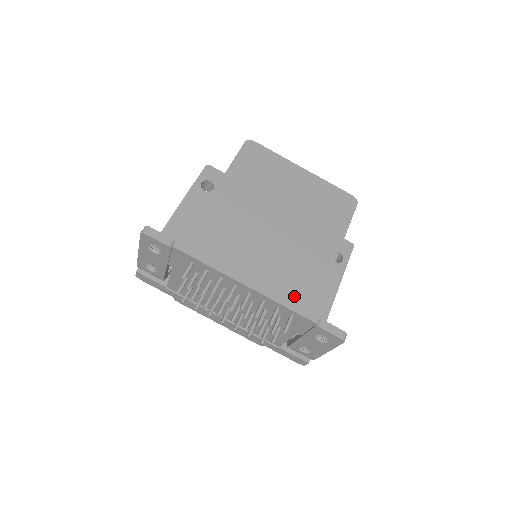
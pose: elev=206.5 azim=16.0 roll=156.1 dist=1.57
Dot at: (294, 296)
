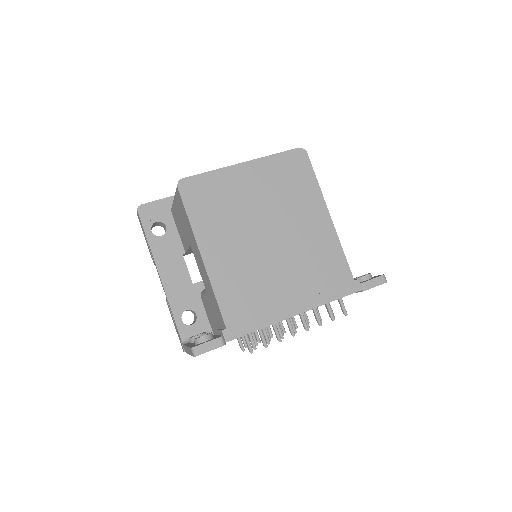
Dot at: (333, 286)
